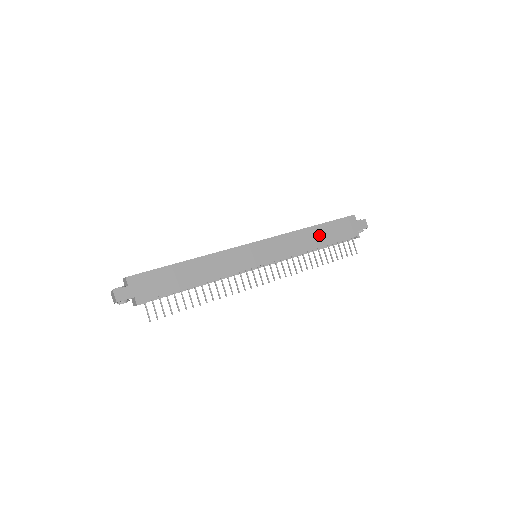
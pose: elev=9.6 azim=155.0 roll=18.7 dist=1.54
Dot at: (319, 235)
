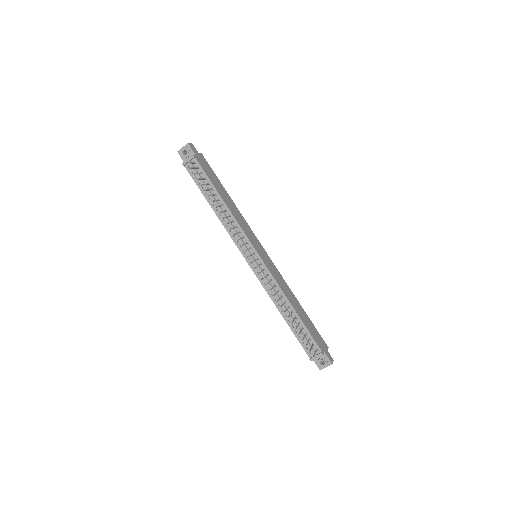
Dot at: (300, 310)
